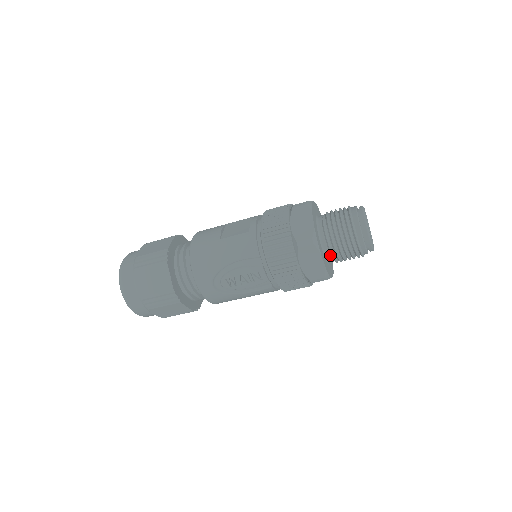
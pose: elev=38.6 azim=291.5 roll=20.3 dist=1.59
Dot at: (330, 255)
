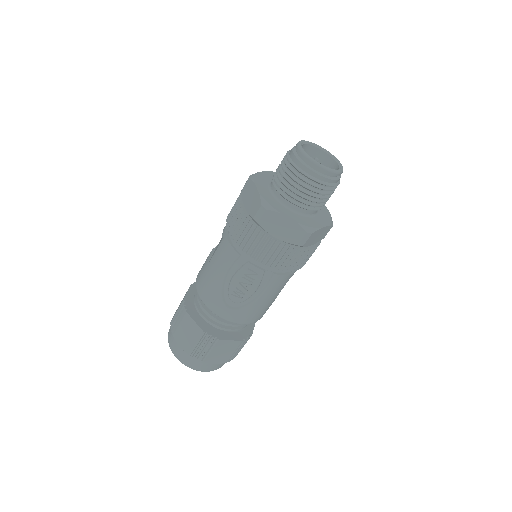
Dot at: (300, 208)
